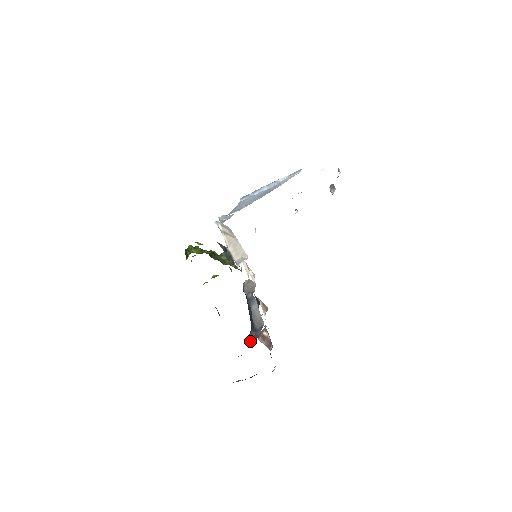
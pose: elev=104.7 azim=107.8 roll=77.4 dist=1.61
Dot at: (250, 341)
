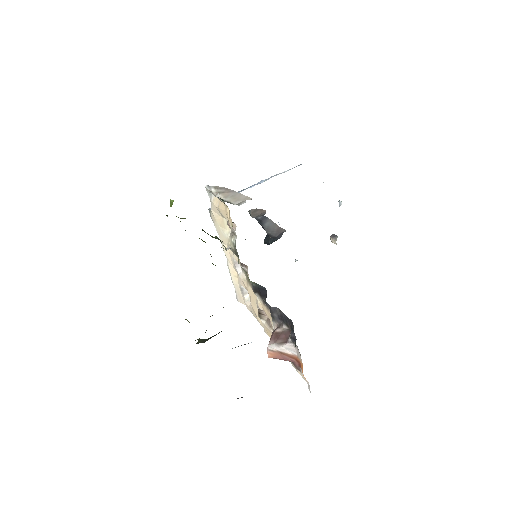
Dot at: (267, 243)
